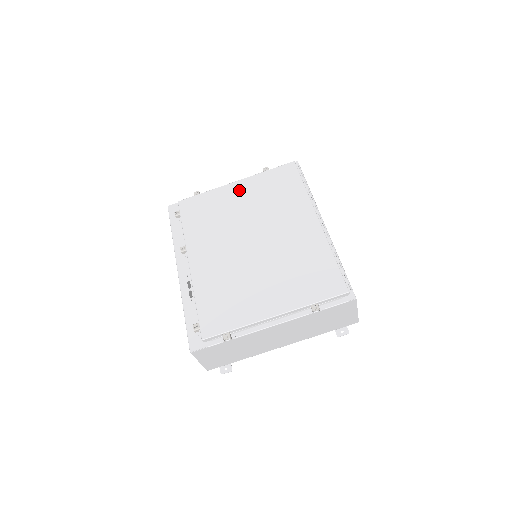
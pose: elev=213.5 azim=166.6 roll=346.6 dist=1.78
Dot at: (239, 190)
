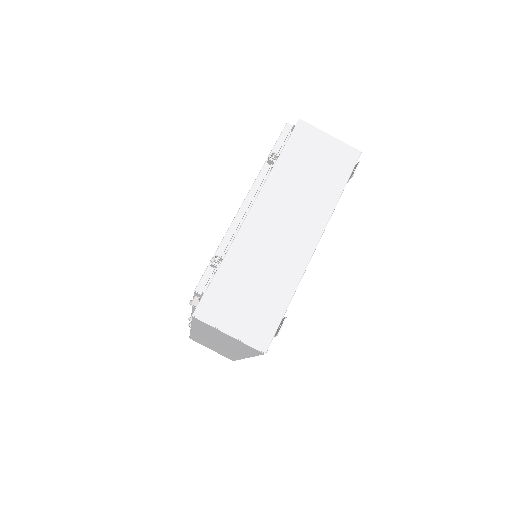
Dot at: occluded
